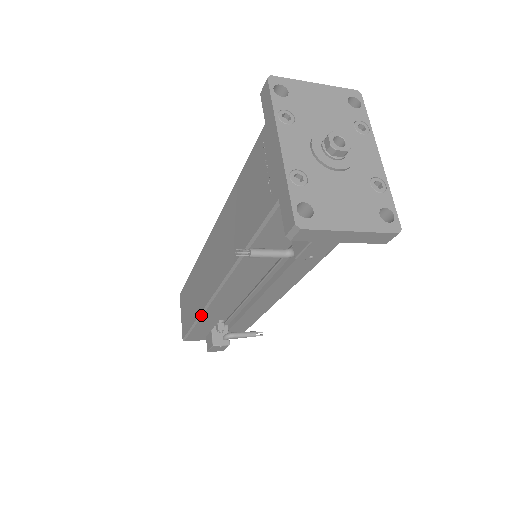
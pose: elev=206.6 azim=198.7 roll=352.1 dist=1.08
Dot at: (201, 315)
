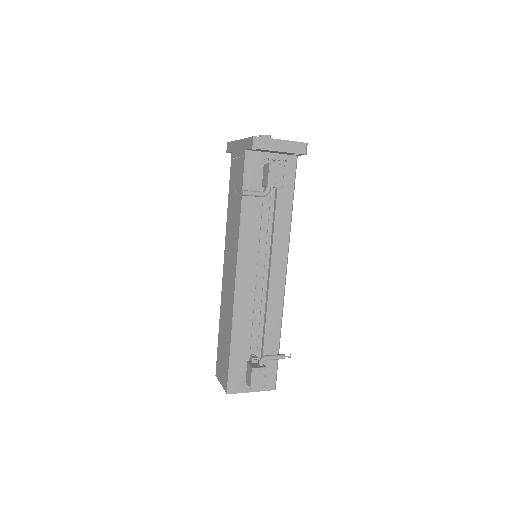
Dot at: (233, 323)
